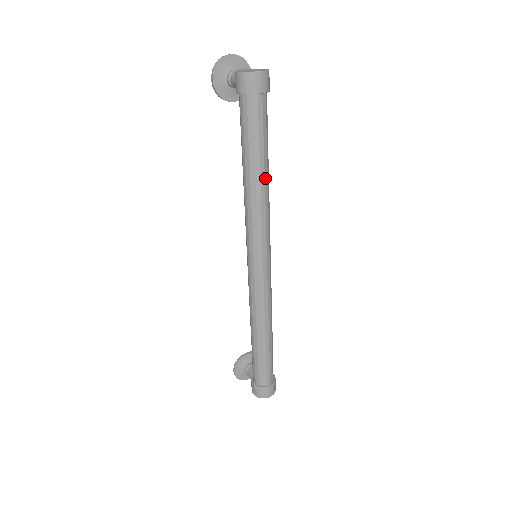
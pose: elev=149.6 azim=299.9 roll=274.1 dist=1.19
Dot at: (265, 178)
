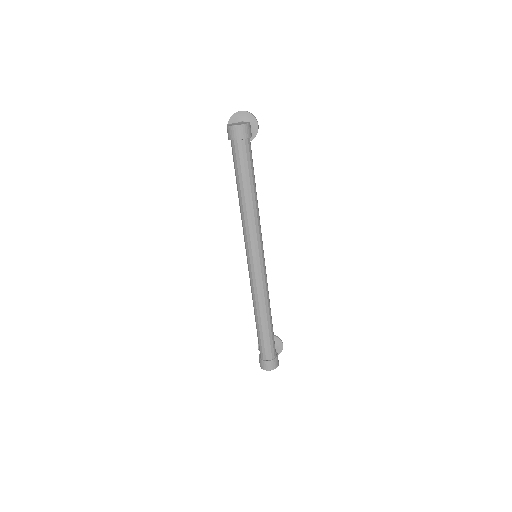
Dot at: (249, 199)
